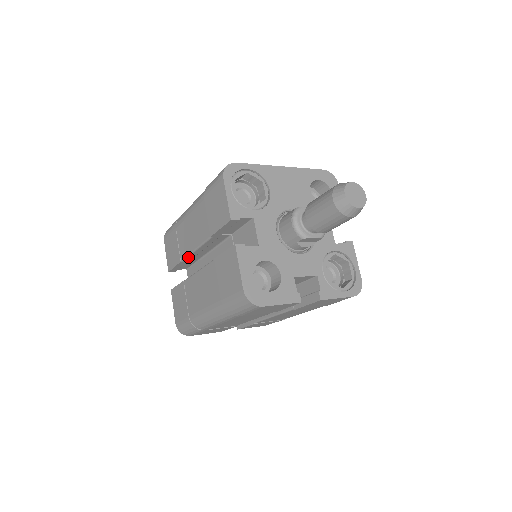
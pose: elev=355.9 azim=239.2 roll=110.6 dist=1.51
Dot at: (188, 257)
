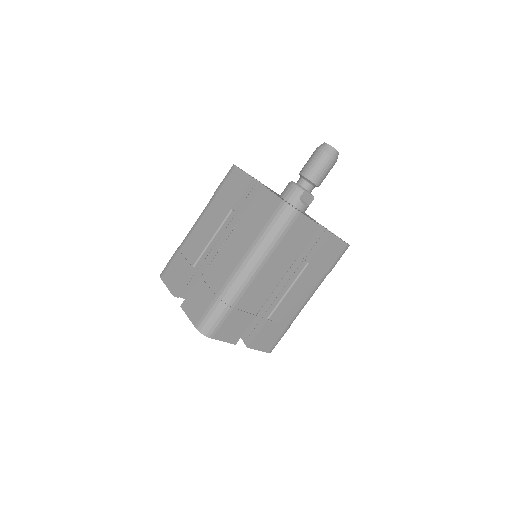
Dot at: (202, 255)
